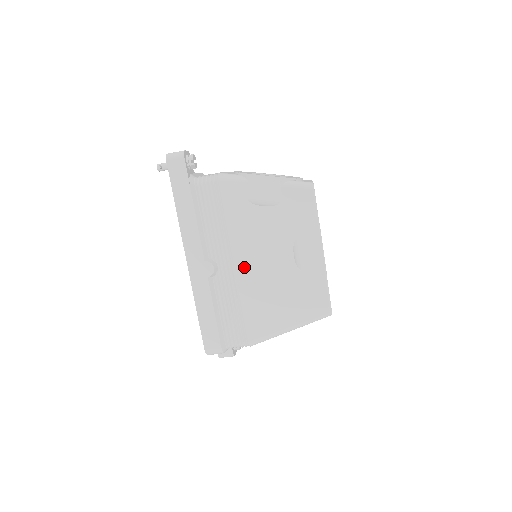
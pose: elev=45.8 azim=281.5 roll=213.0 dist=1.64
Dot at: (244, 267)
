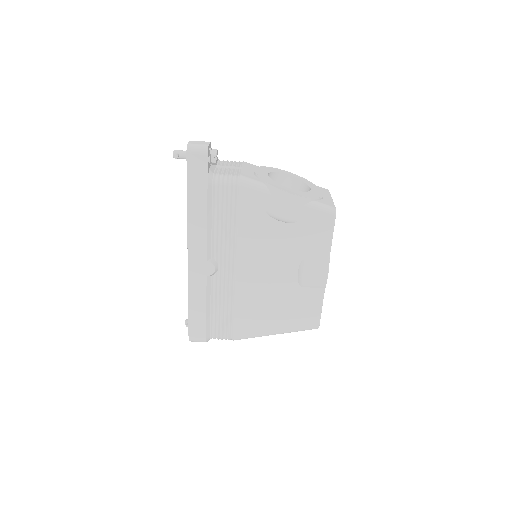
Dot at: (245, 273)
